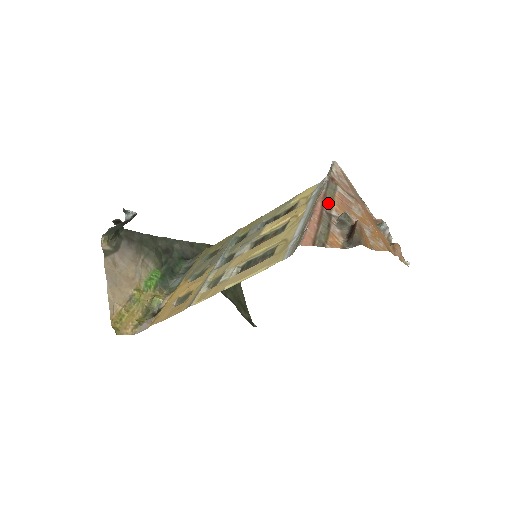
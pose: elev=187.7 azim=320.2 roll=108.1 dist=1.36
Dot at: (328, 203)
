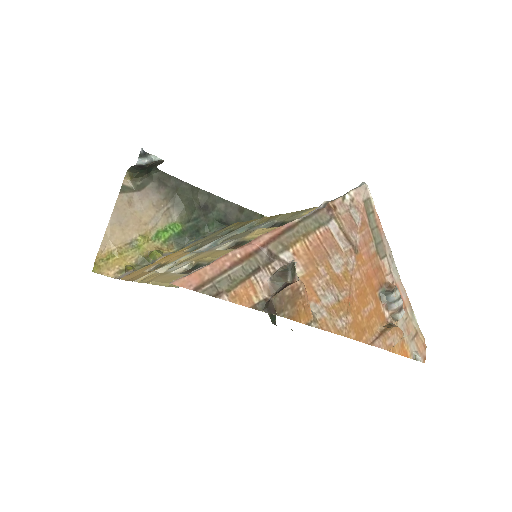
Dot at: (287, 240)
